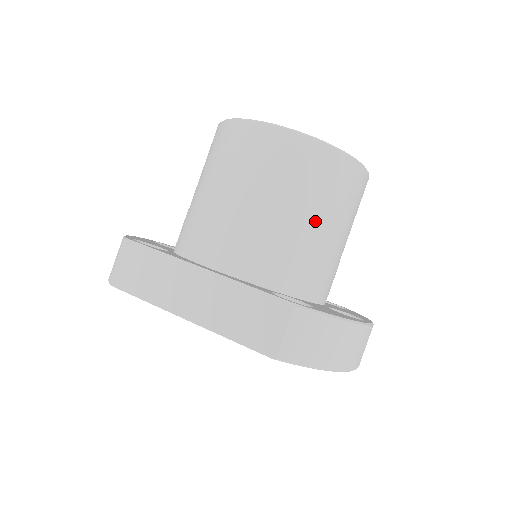
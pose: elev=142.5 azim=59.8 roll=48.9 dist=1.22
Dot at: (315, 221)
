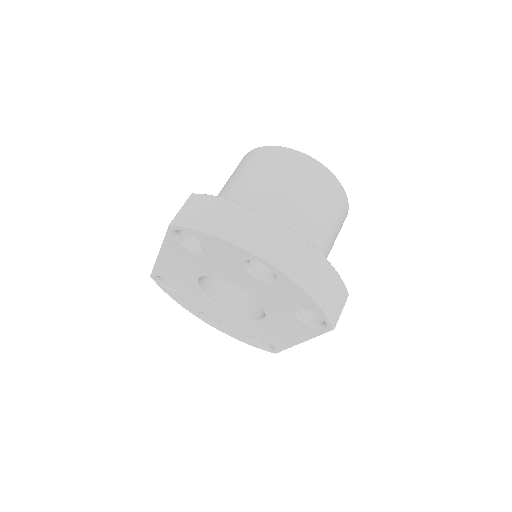
Dot at: (254, 183)
